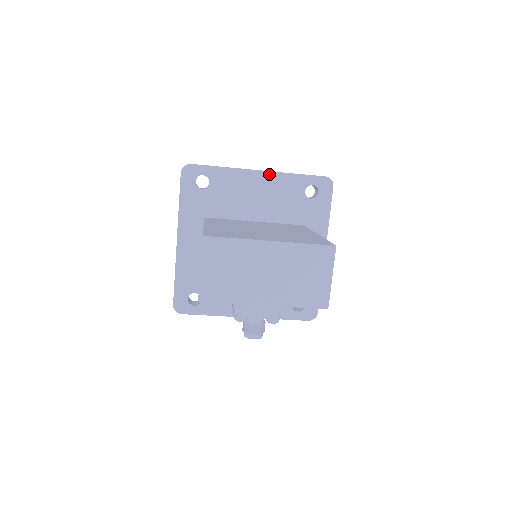
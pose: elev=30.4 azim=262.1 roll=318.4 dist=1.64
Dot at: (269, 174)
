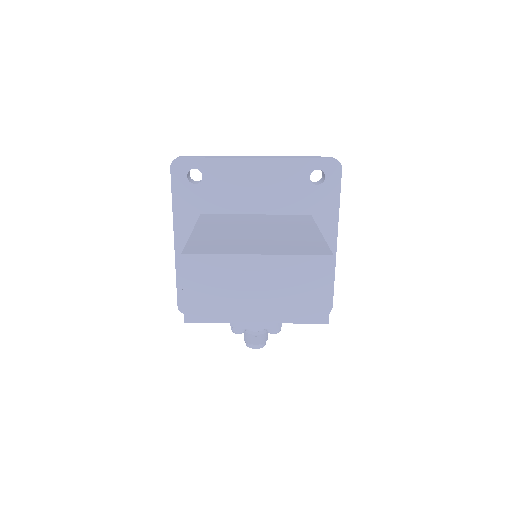
Dot at: (267, 161)
